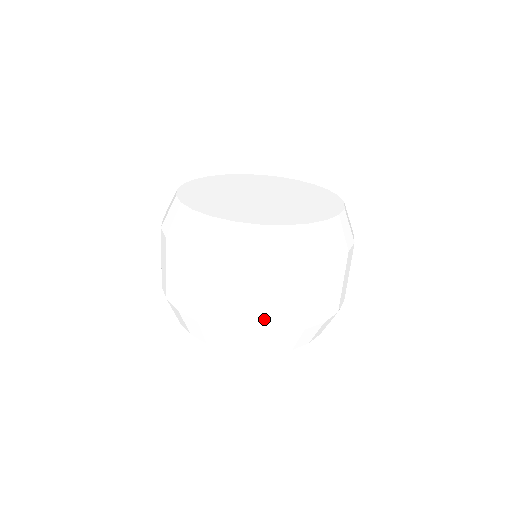
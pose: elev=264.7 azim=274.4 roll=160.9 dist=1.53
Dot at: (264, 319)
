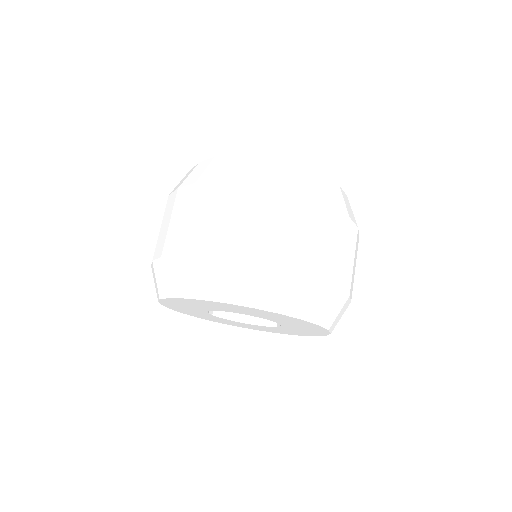
Dot at: (282, 249)
